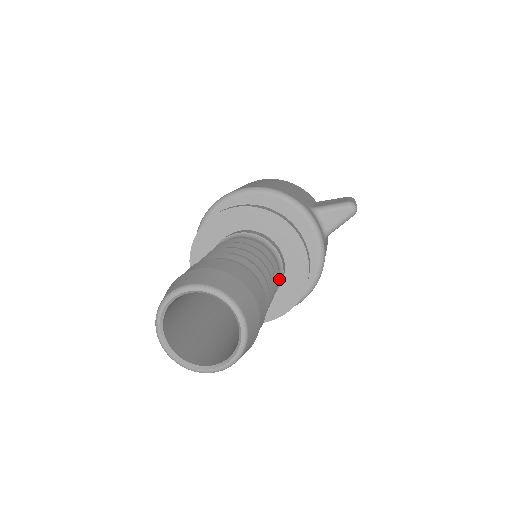
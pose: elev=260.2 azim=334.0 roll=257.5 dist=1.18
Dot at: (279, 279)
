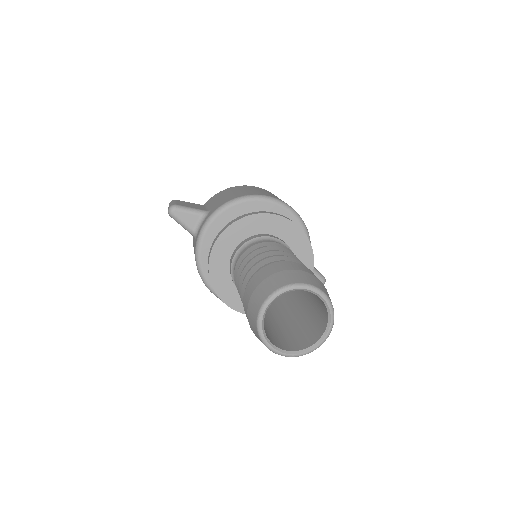
Dot at: occluded
